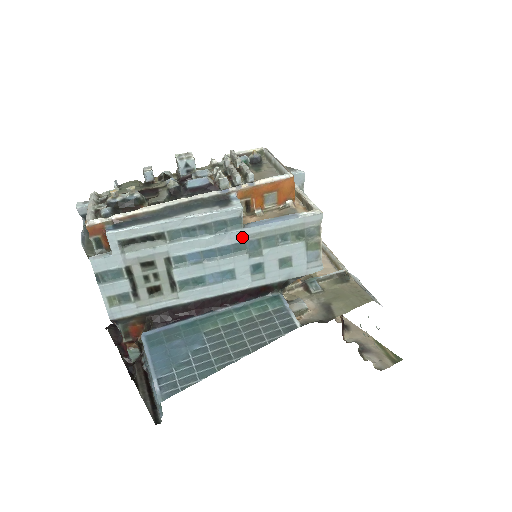
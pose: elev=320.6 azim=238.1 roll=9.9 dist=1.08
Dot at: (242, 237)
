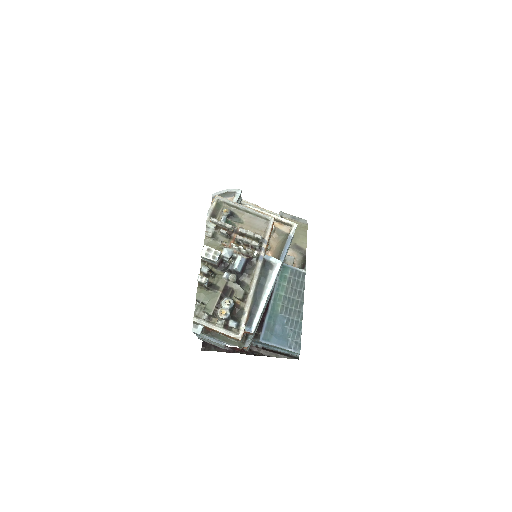
Dot at: occluded
